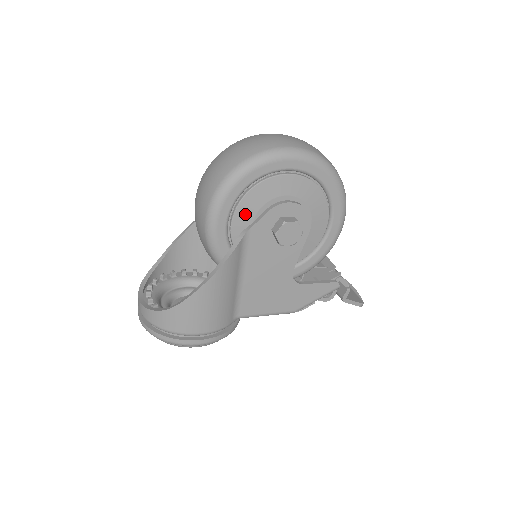
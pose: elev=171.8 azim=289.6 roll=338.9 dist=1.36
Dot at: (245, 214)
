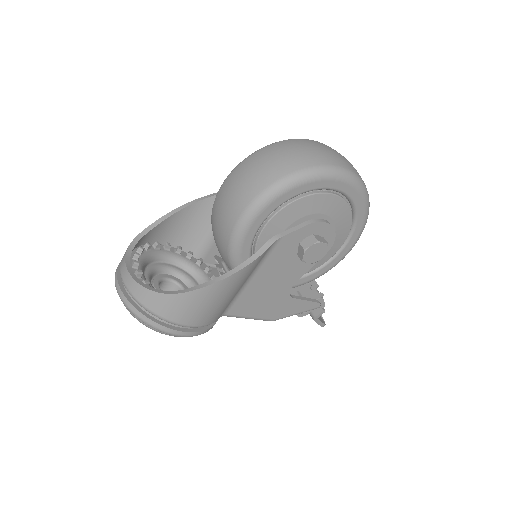
Dot at: (283, 220)
